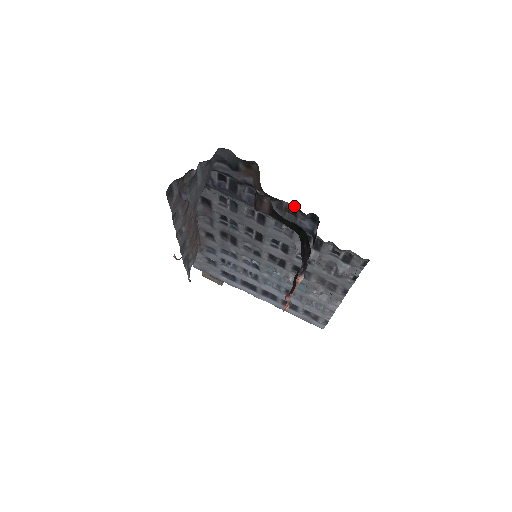
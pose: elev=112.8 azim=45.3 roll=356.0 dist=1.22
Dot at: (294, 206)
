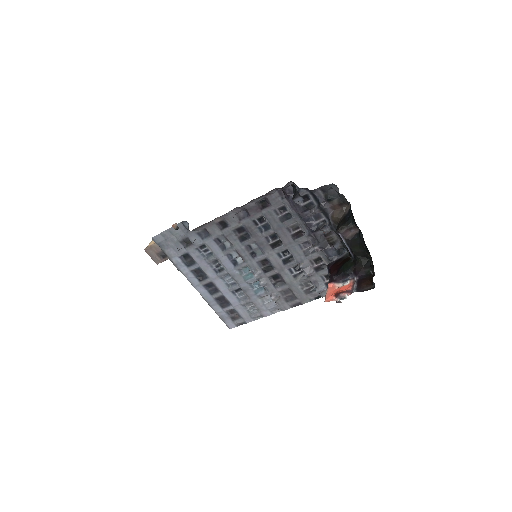
Dot at: (338, 239)
